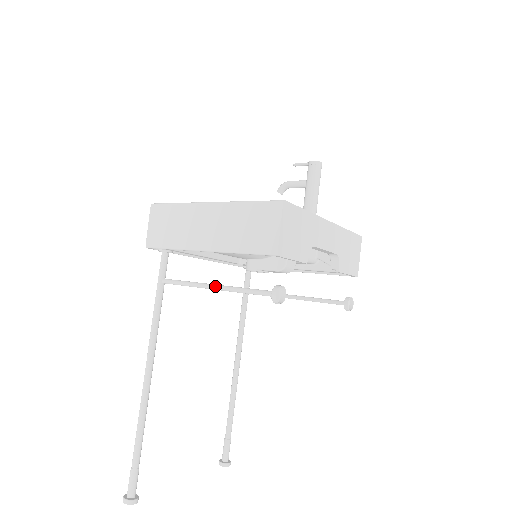
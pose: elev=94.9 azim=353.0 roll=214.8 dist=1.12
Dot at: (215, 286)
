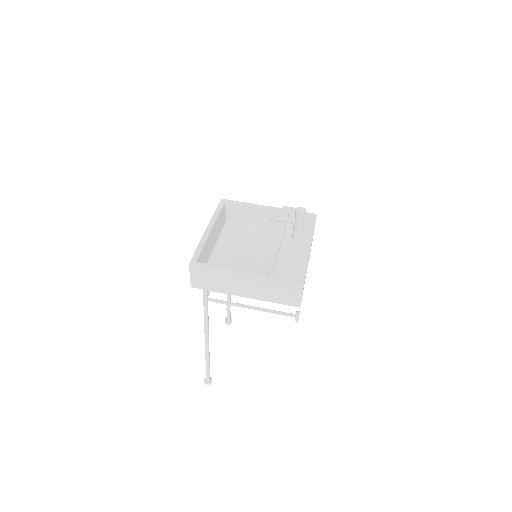
Dot at: (253, 309)
